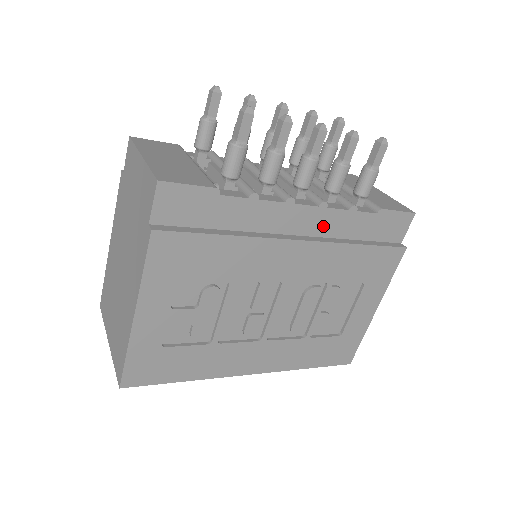
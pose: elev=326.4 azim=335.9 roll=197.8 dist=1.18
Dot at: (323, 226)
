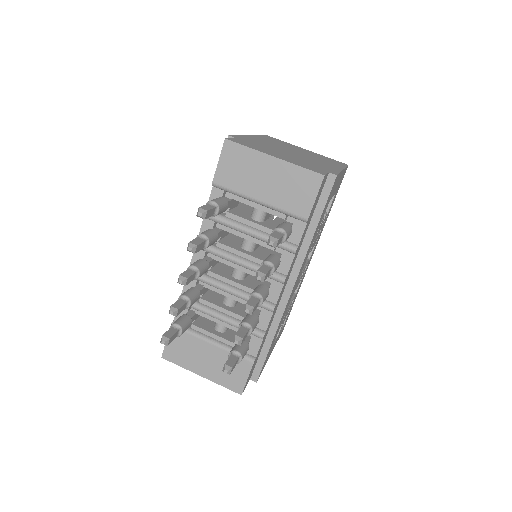
Dot at: (291, 268)
